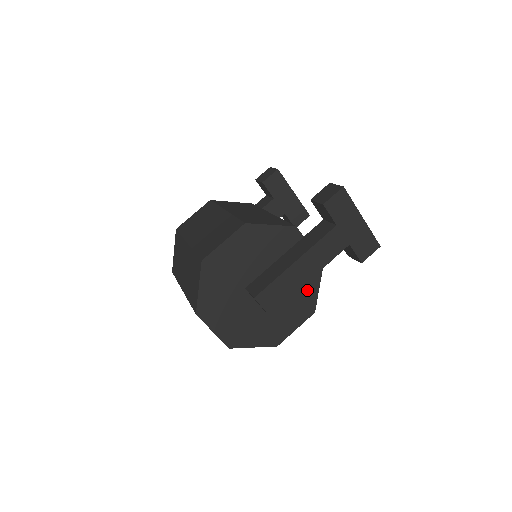
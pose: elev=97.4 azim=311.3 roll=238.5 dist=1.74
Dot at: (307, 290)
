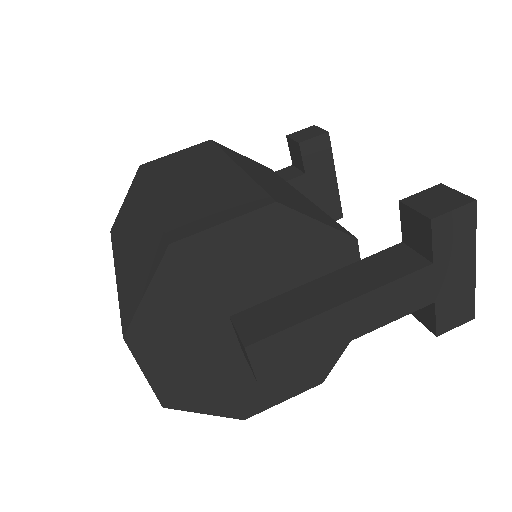
Dot at: occluded
